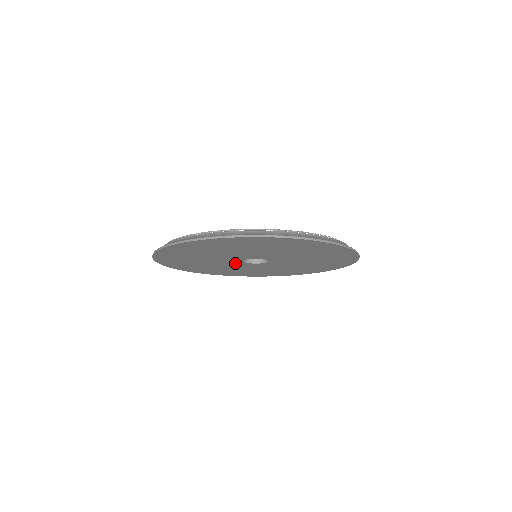
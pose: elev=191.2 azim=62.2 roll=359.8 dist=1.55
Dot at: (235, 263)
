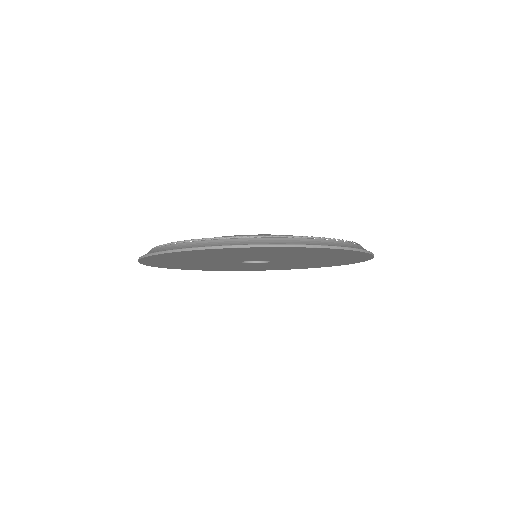
Dot at: (228, 262)
